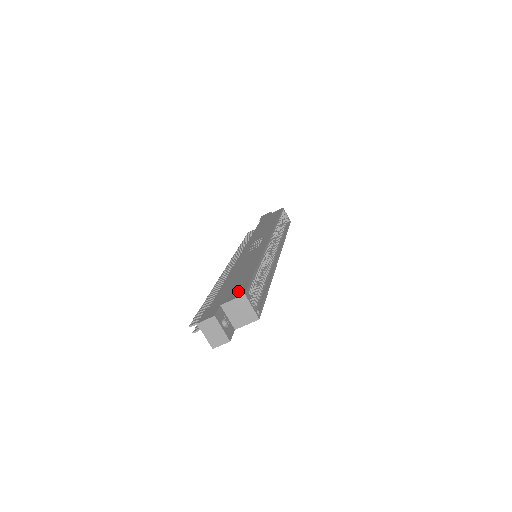
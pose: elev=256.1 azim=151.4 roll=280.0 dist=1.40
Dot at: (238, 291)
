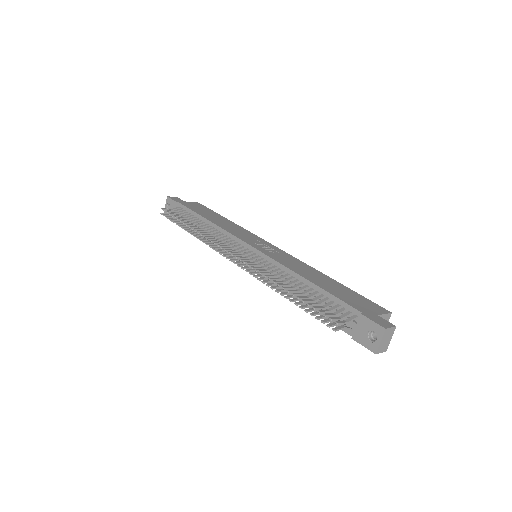
Dot at: (374, 306)
